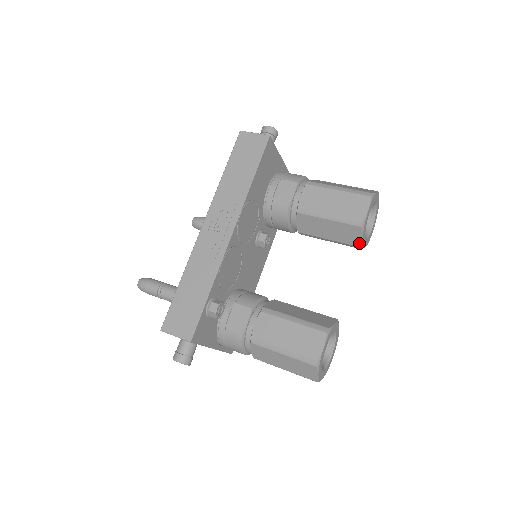
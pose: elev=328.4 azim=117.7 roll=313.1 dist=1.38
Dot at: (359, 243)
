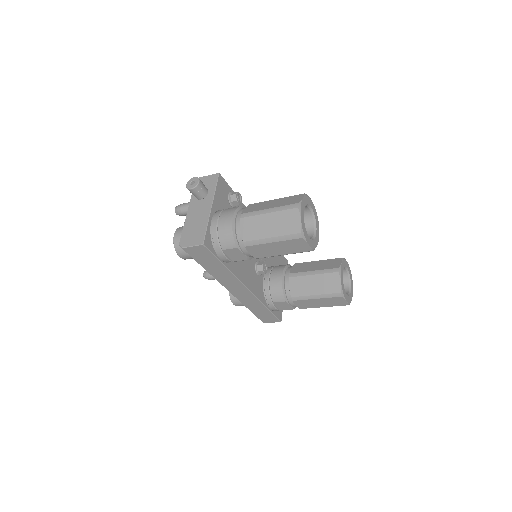
Dot at: (338, 266)
